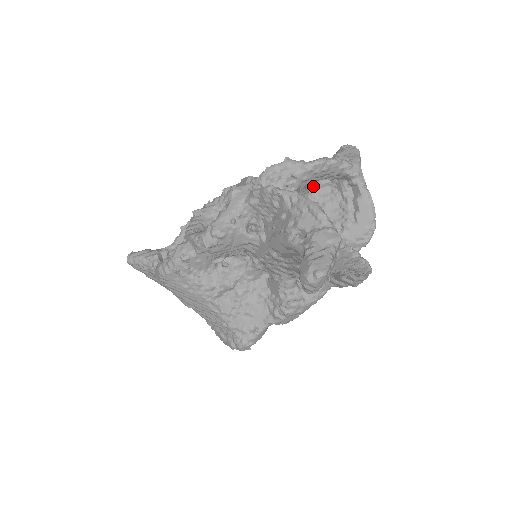
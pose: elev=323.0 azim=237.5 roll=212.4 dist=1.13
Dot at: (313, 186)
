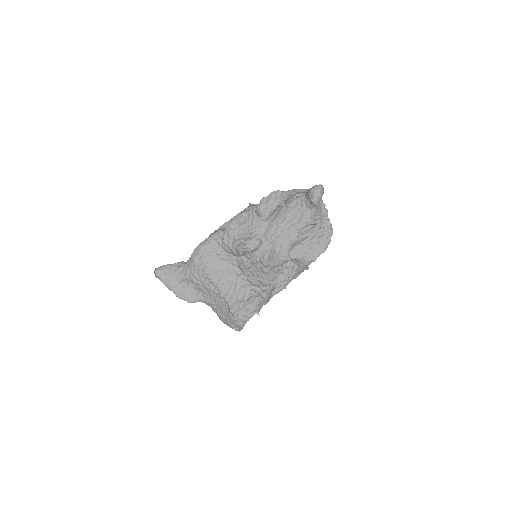
Dot at: occluded
